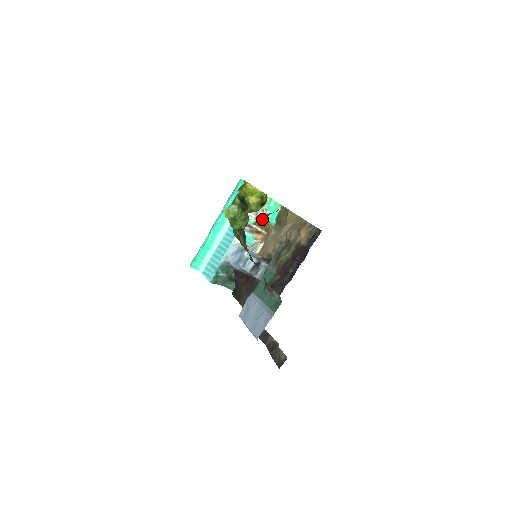
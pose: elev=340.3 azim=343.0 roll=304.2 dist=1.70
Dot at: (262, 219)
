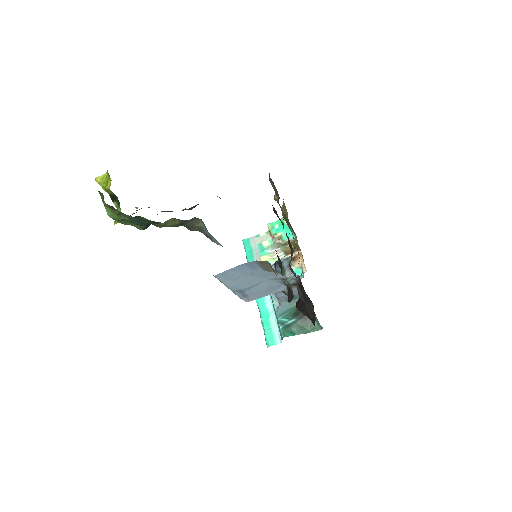
Dot at: occluded
